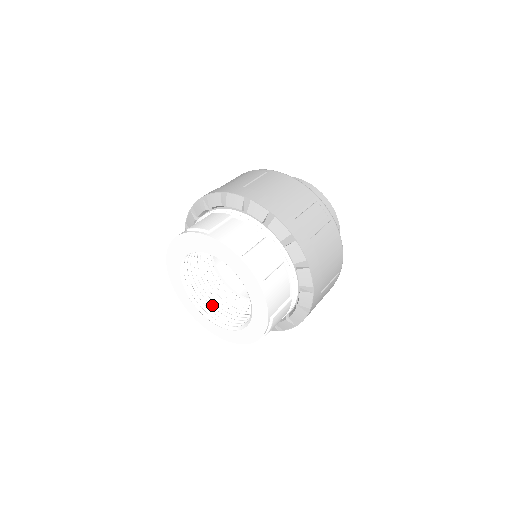
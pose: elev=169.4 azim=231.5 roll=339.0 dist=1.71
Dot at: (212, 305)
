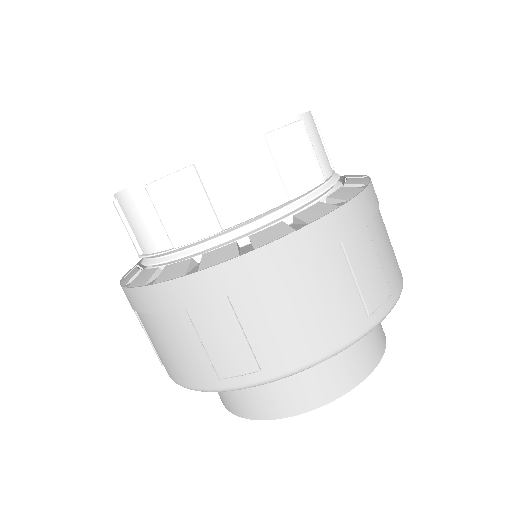
Dot at: occluded
